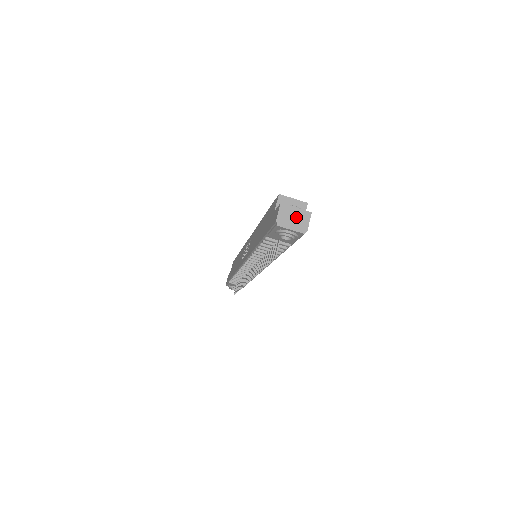
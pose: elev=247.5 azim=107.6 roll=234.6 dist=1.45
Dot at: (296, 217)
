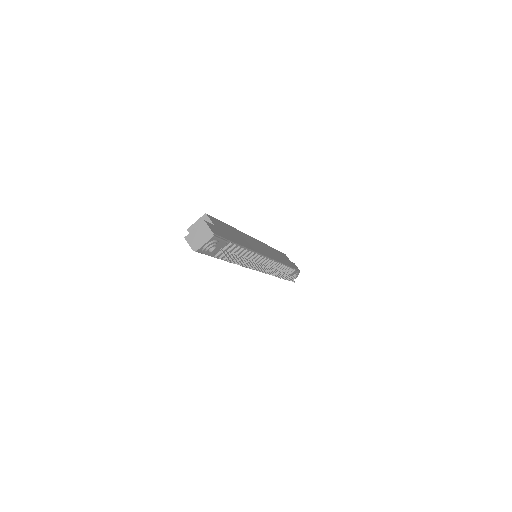
Dot at: (199, 234)
